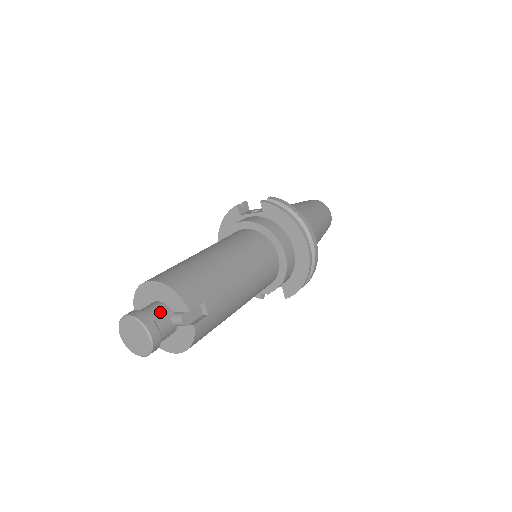
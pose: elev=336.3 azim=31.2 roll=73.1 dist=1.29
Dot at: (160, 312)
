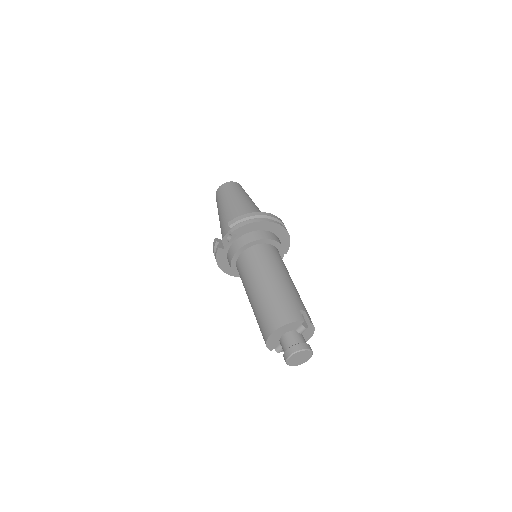
Dot at: (294, 337)
